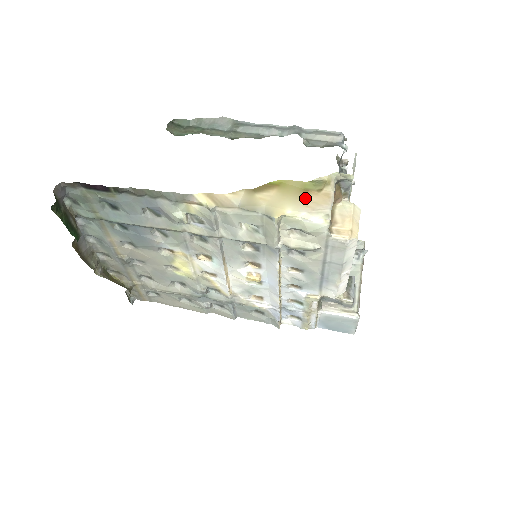
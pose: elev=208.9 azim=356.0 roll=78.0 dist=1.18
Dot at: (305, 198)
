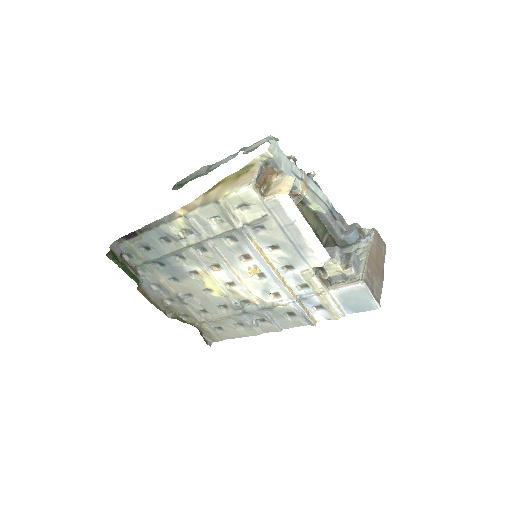
Dot at: (237, 180)
